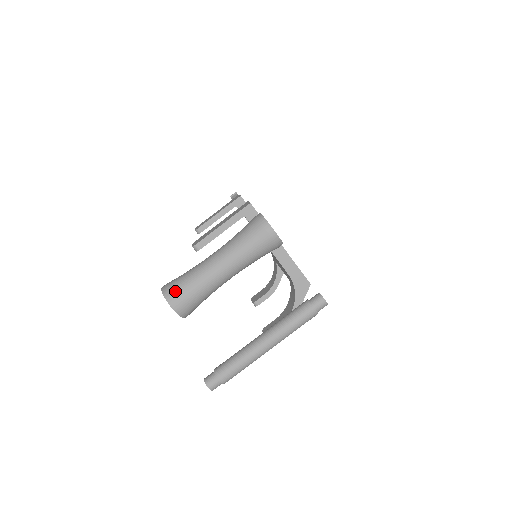
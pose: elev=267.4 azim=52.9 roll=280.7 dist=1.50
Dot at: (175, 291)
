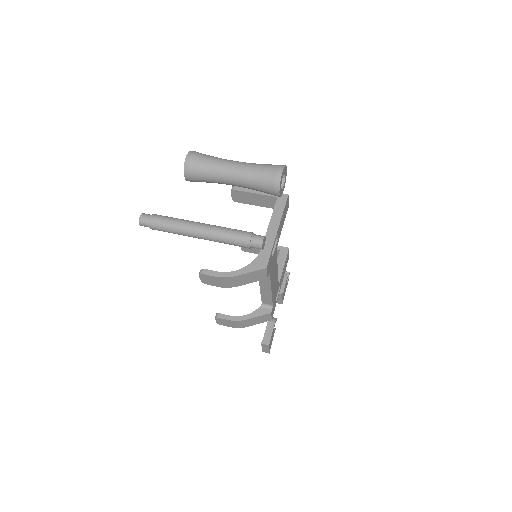
Dot at: (199, 153)
